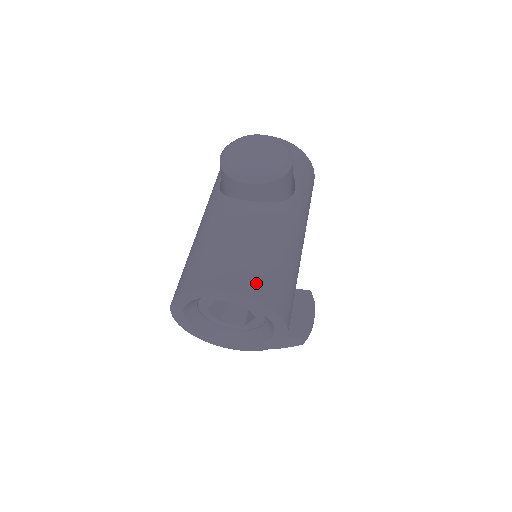
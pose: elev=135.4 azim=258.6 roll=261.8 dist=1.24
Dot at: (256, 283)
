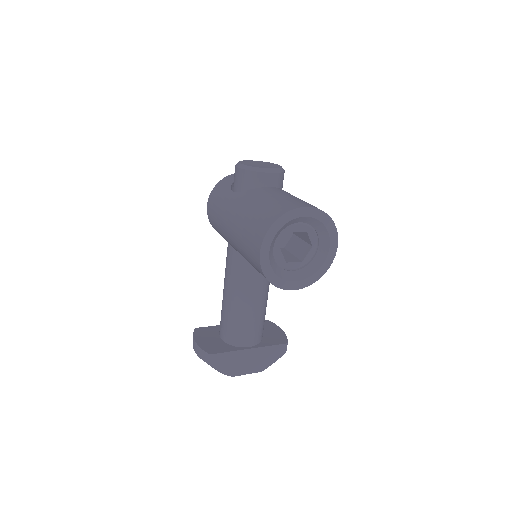
Dot at: occluded
